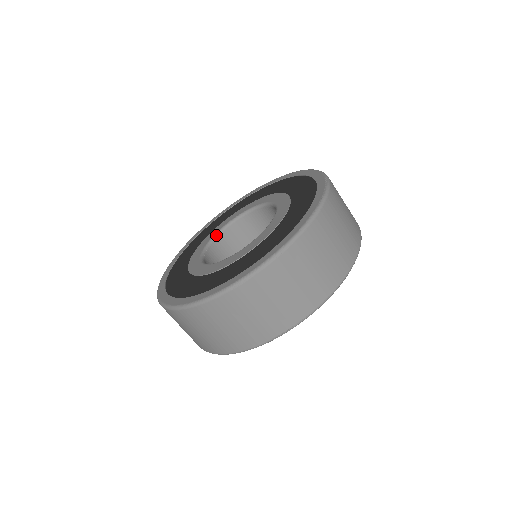
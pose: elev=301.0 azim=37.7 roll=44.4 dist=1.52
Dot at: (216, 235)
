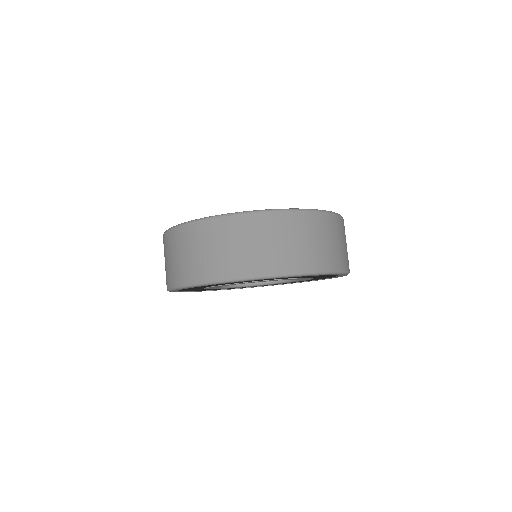
Dot at: occluded
